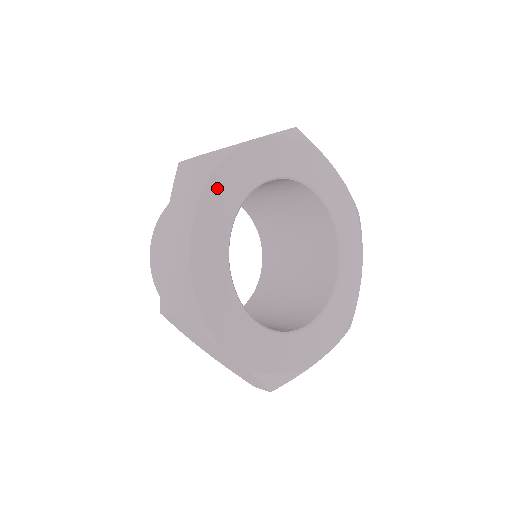
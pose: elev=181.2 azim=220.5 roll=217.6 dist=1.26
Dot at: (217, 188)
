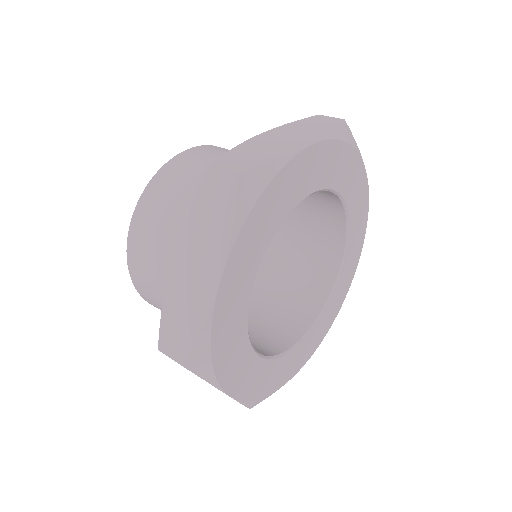
Dot at: (258, 216)
